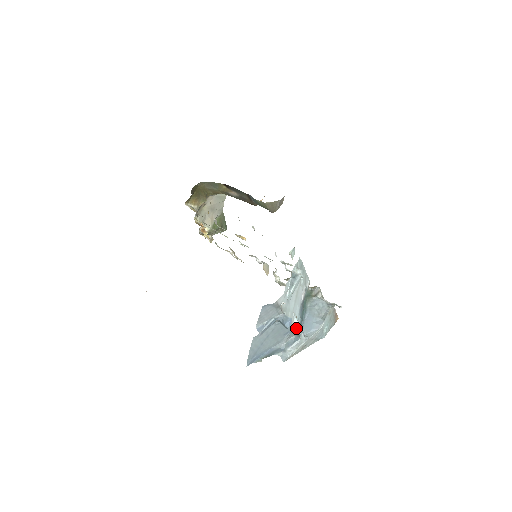
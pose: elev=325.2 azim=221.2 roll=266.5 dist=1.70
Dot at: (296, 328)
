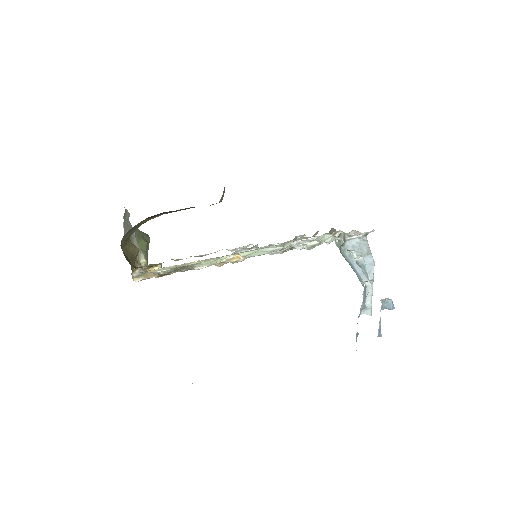
Dot at: (364, 286)
